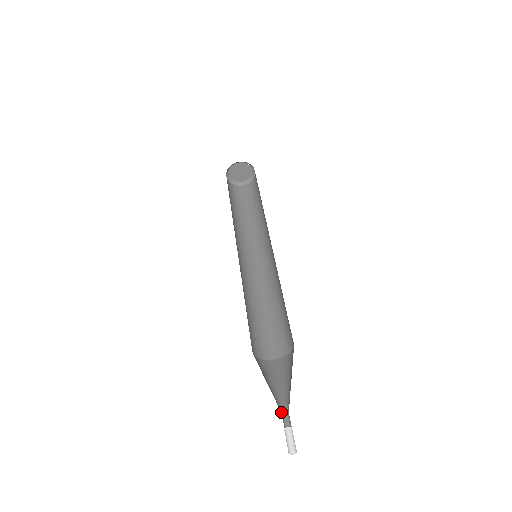
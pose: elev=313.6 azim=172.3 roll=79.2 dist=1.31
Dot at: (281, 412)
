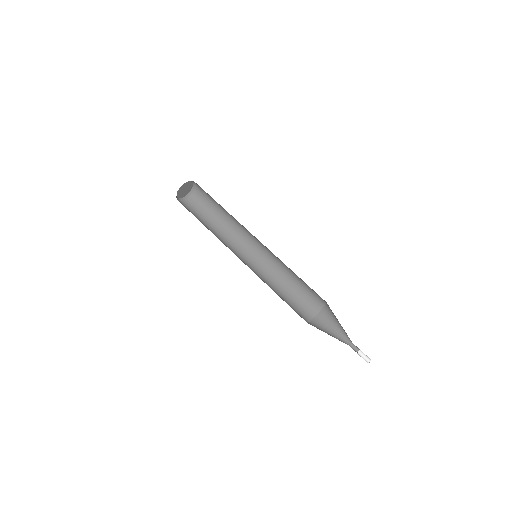
Dot at: occluded
